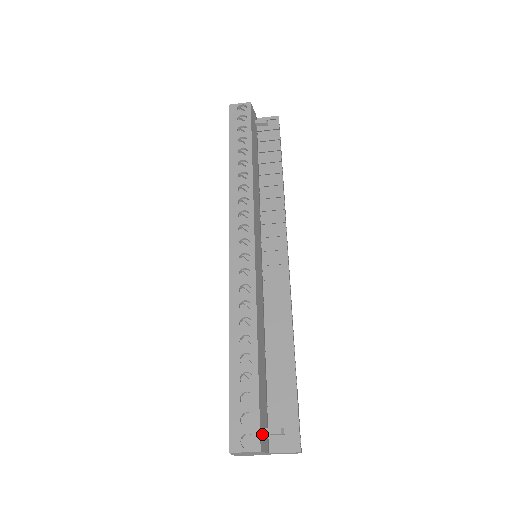
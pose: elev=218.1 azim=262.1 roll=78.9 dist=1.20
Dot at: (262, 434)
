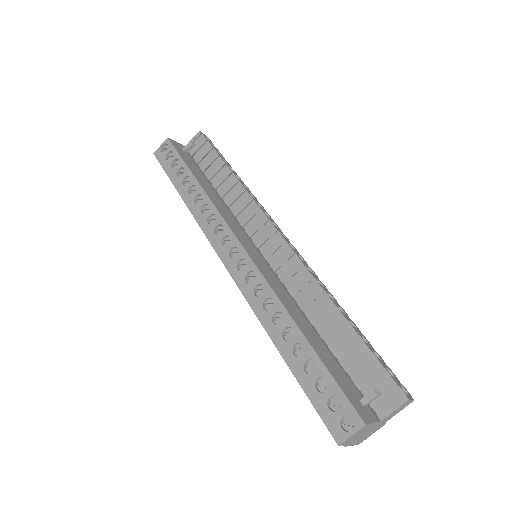
Dot at: (358, 407)
